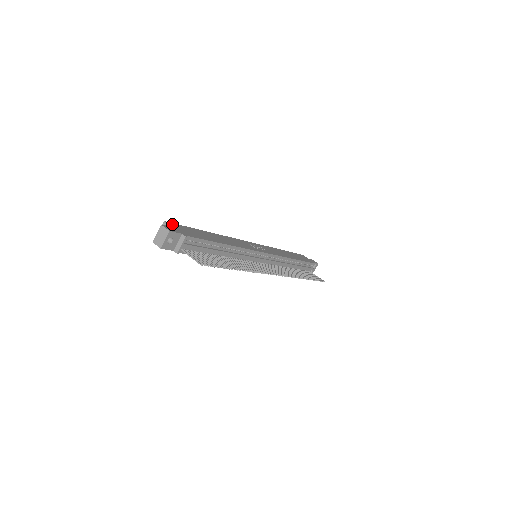
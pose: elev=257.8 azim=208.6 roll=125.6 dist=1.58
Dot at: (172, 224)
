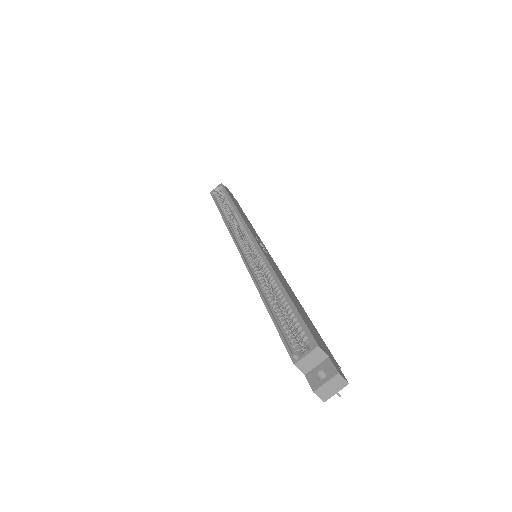
Dot at: (317, 341)
